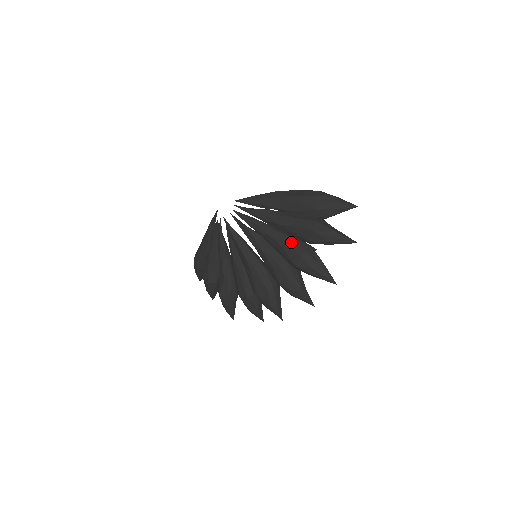
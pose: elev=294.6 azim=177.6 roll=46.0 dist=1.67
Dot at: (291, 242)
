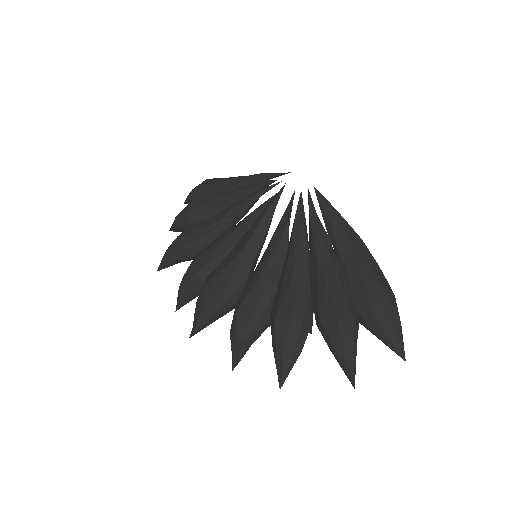
Dot at: (304, 294)
